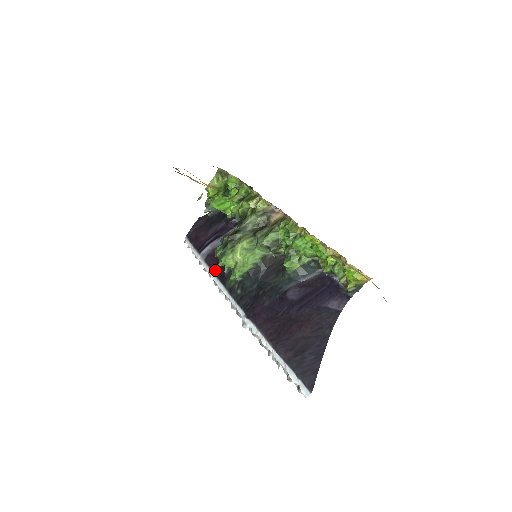
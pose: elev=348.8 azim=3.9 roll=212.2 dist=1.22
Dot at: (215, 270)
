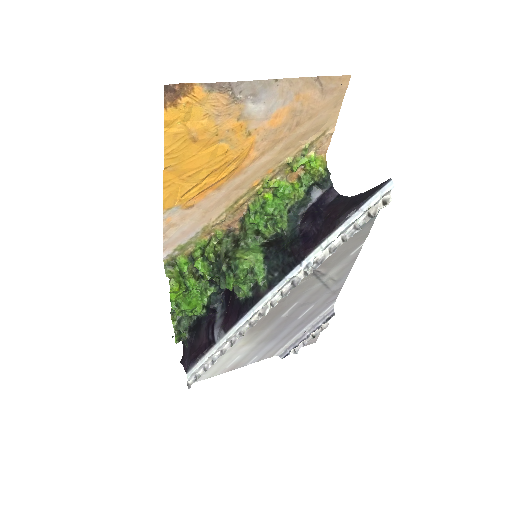
Dot at: (242, 312)
